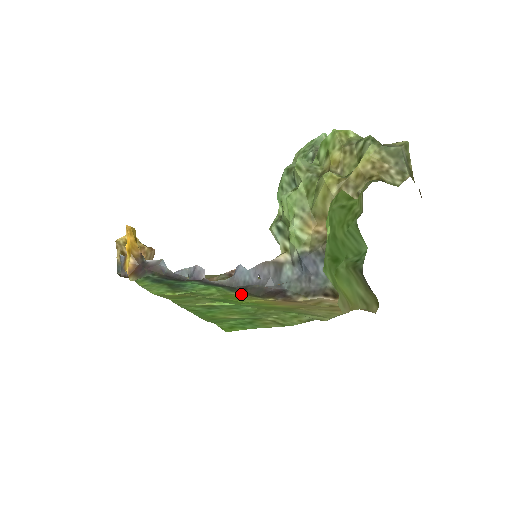
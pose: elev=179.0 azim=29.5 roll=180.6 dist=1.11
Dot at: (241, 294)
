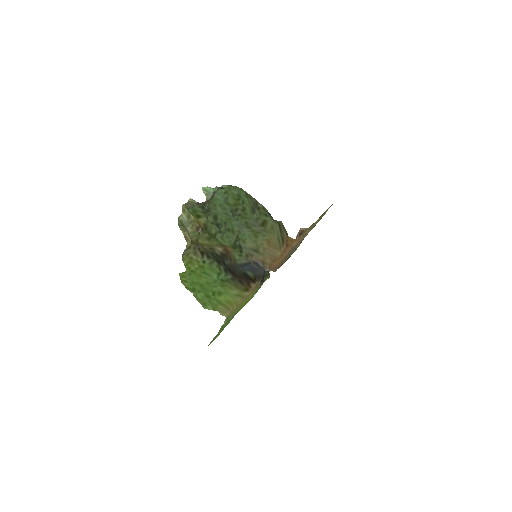
Dot at: occluded
